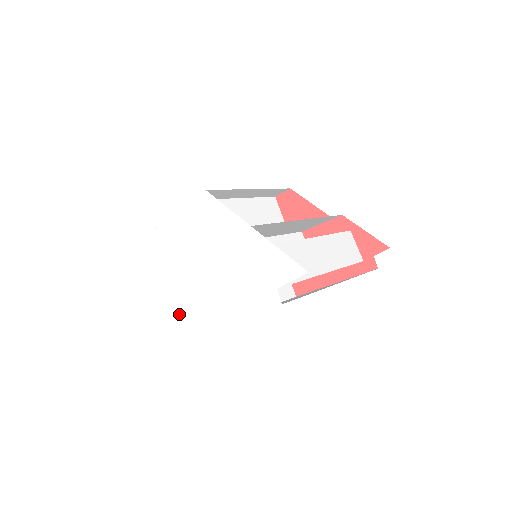
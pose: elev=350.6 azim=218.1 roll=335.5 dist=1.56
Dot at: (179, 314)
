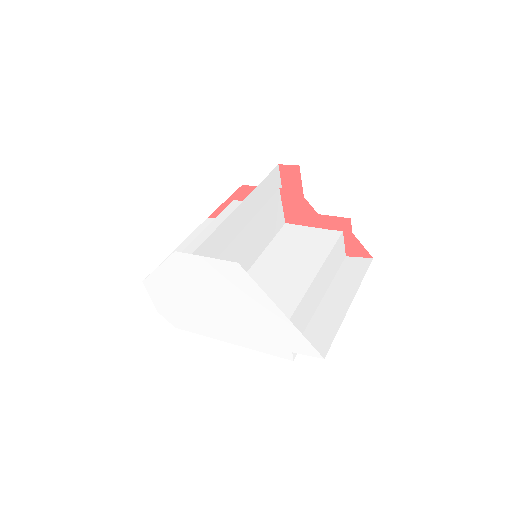
Dot at: (188, 318)
